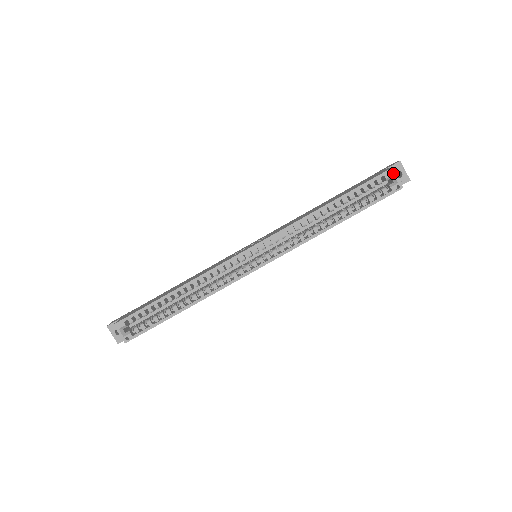
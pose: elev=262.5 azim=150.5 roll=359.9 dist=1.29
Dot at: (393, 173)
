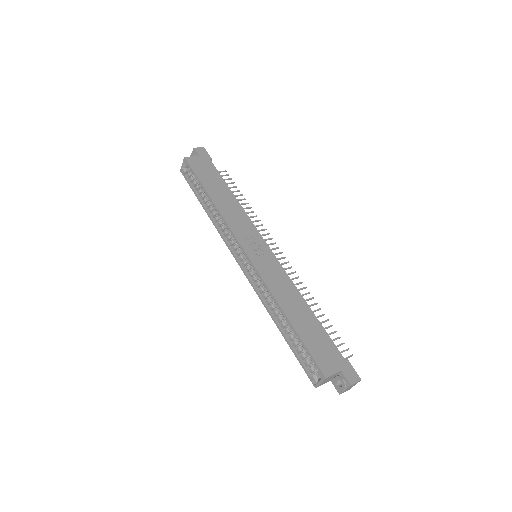
Dot at: (322, 379)
